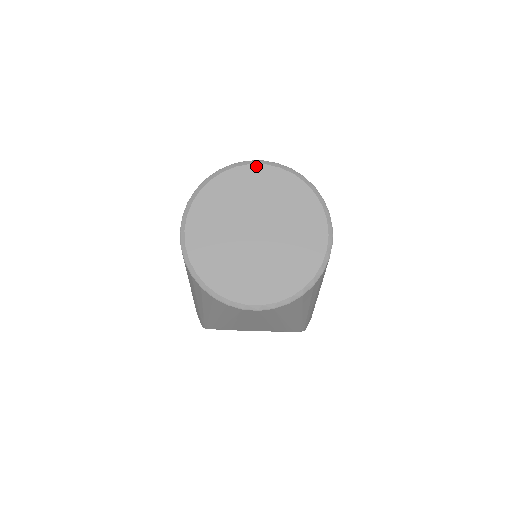
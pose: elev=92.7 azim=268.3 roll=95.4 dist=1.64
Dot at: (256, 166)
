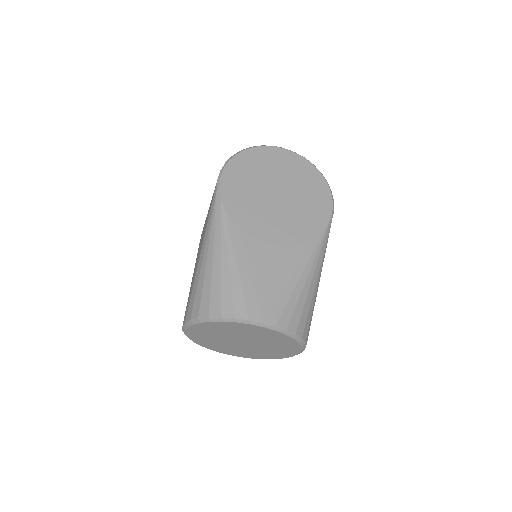
Dot at: (255, 326)
